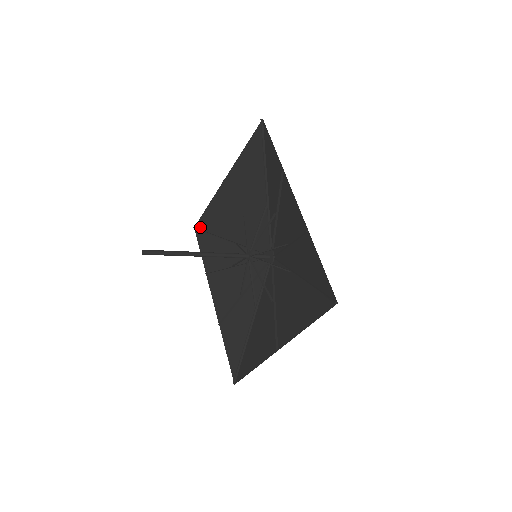
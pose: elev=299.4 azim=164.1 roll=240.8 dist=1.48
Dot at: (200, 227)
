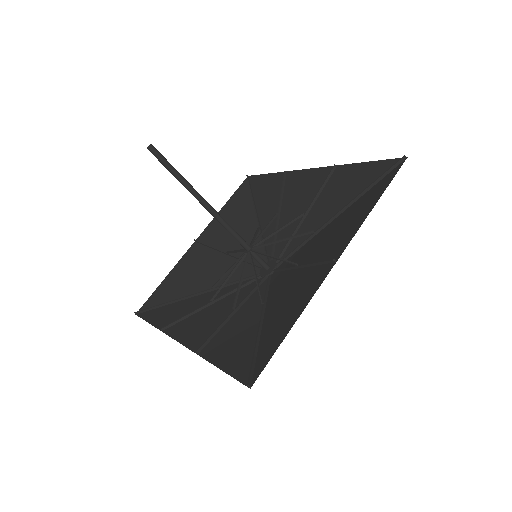
Dot at: (147, 307)
